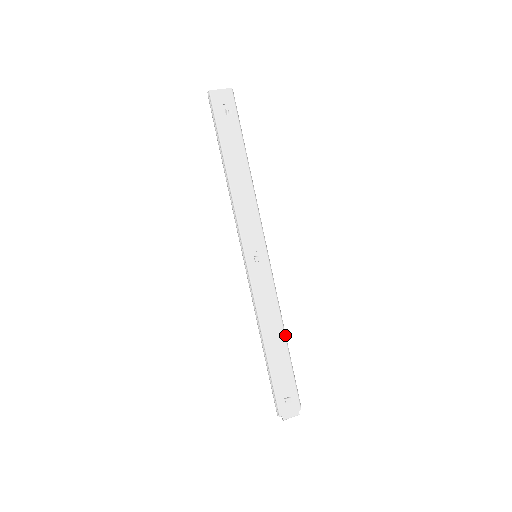
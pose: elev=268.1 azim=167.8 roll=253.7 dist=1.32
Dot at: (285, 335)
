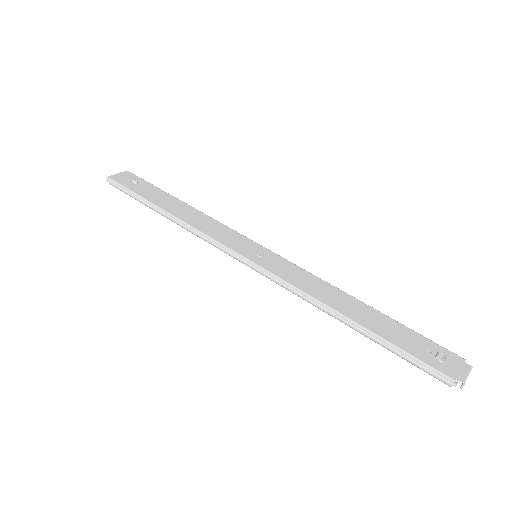
Dot at: (358, 300)
